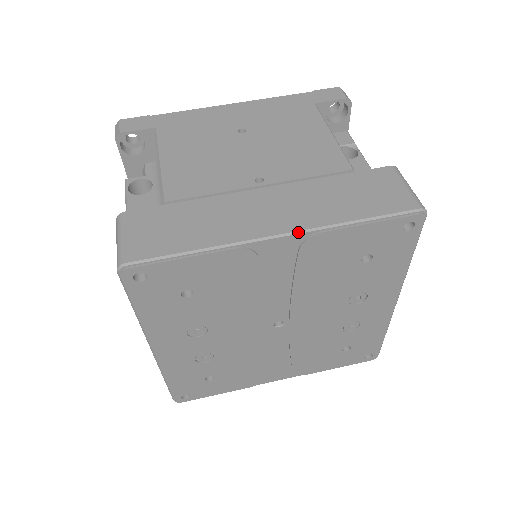
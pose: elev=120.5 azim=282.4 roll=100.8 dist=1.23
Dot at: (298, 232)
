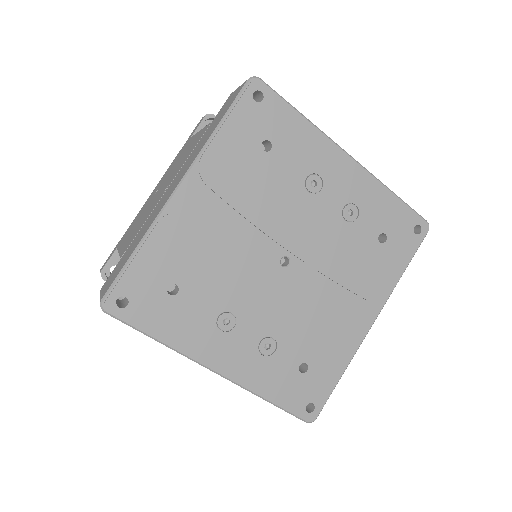
Dot at: (187, 172)
